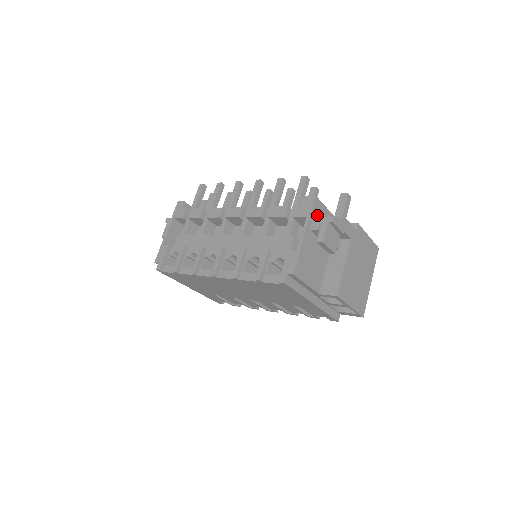
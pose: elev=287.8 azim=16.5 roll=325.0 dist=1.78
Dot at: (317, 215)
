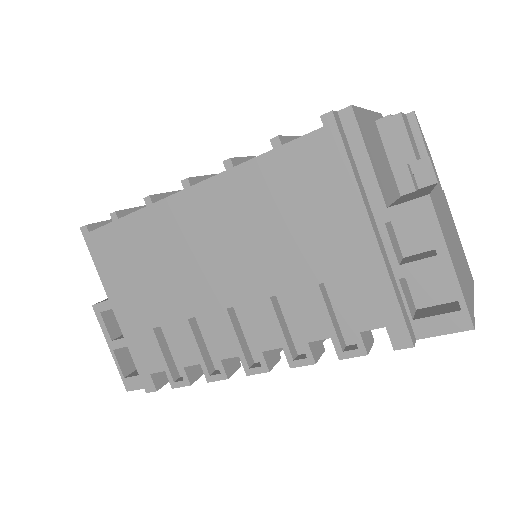
Dot at: occluded
